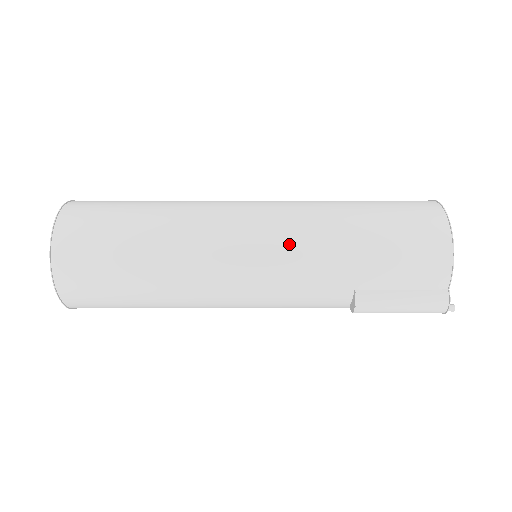
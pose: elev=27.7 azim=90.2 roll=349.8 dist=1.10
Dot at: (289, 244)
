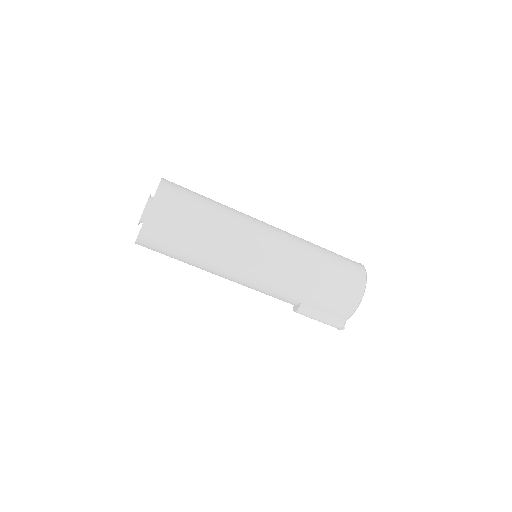
Dot at: (280, 269)
